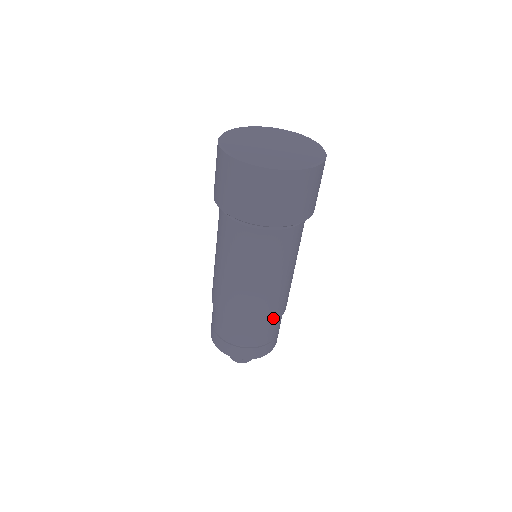
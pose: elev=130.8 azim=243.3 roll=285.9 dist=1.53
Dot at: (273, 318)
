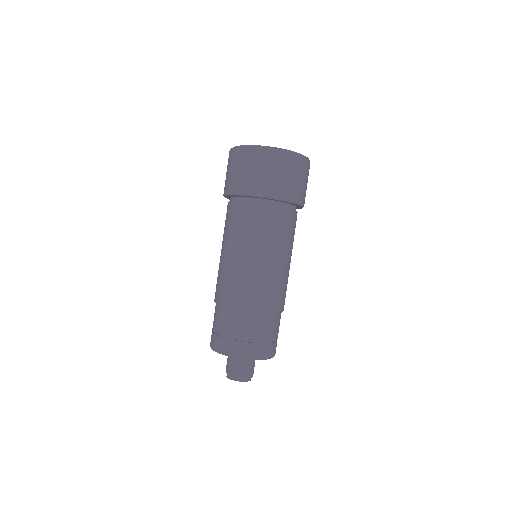
Dot at: (277, 307)
